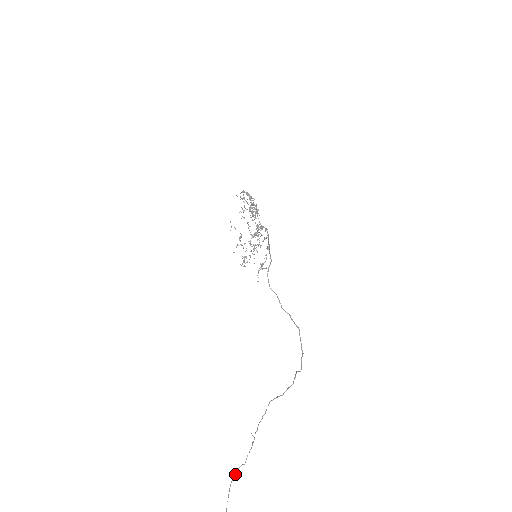
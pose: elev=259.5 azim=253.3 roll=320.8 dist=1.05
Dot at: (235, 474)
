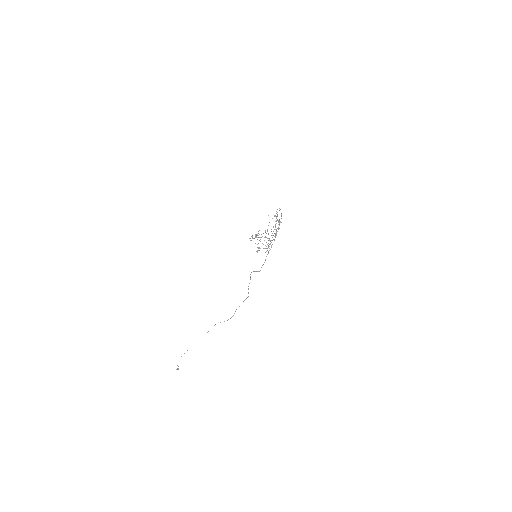
Dot at: occluded
